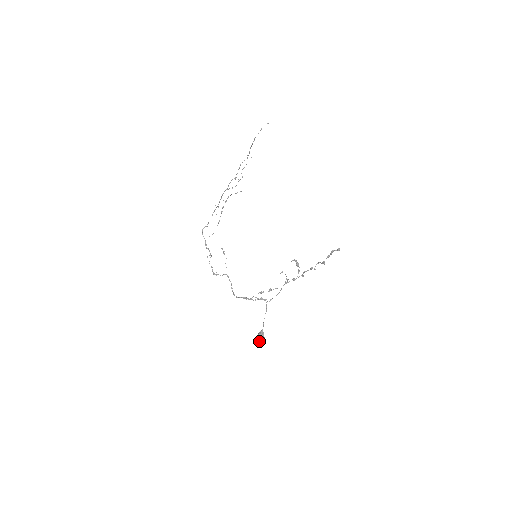
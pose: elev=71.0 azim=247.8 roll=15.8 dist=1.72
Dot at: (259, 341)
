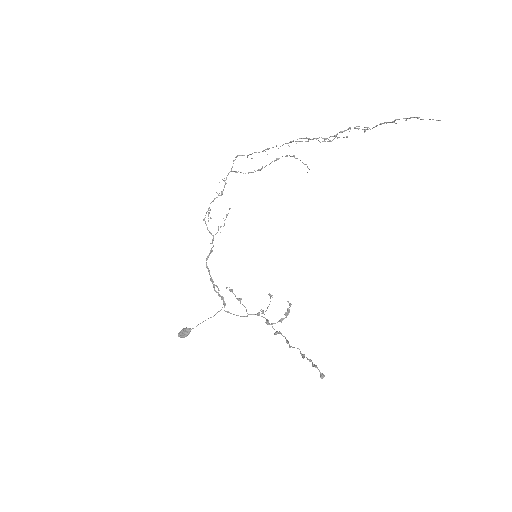
Dot at: (178, 335)
